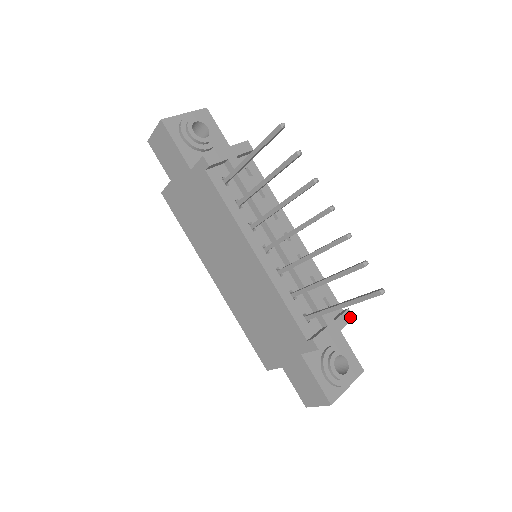
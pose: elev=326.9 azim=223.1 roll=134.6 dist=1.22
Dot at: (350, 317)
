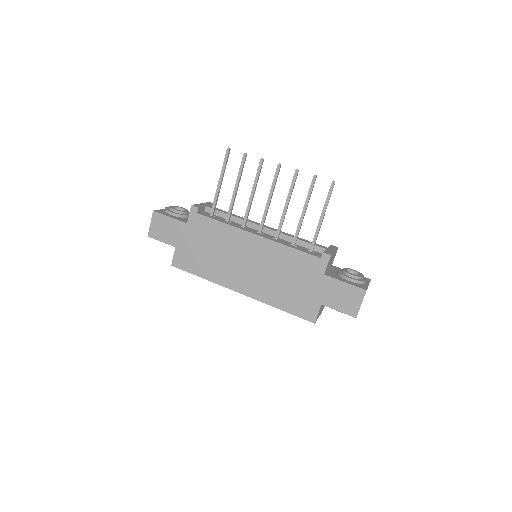
Dot at: (335, 247)
